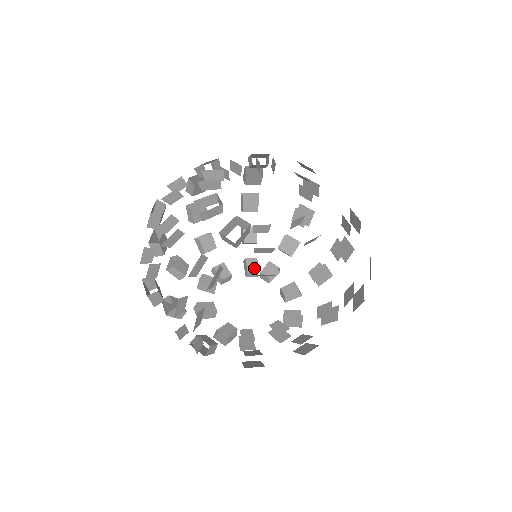
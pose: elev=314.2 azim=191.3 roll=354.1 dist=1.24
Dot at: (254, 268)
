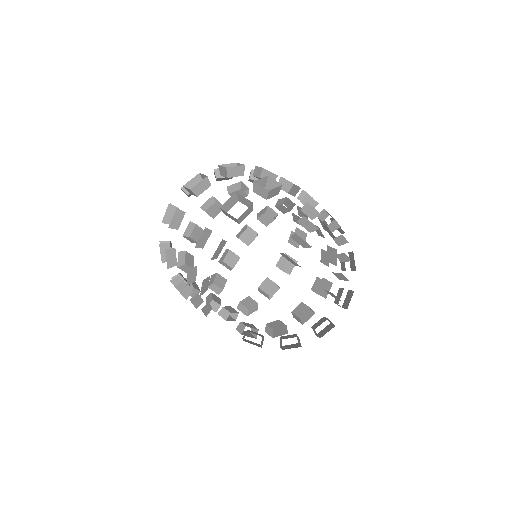
Dot at: (218, 301)
